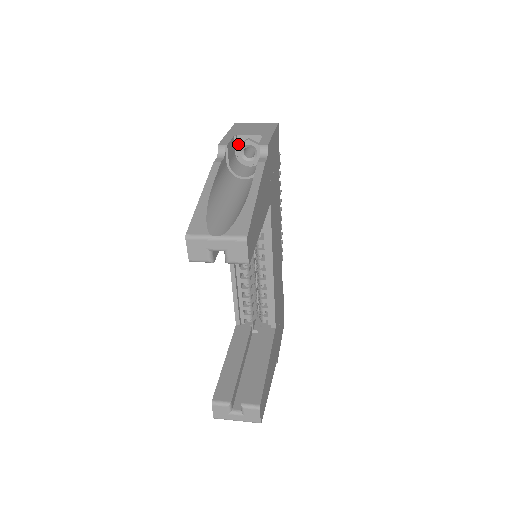
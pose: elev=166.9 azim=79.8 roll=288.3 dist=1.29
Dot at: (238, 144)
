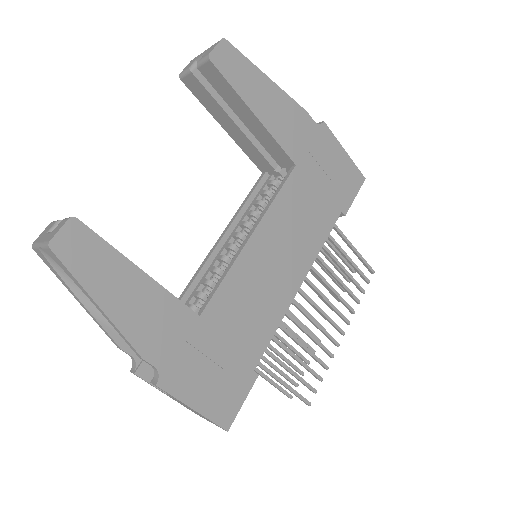
Dot at: occluded
